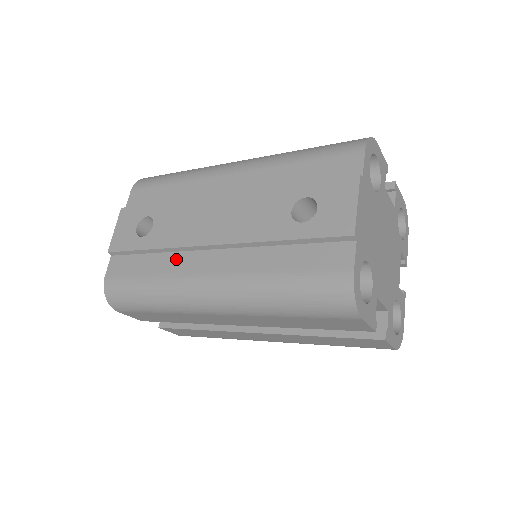
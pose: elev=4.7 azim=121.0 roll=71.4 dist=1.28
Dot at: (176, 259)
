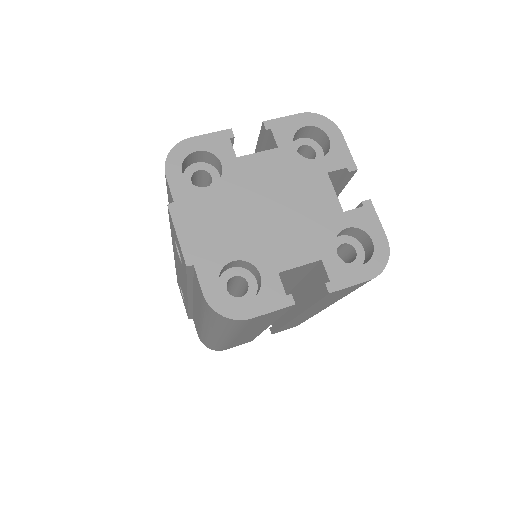
Dot at: (195, 313)
